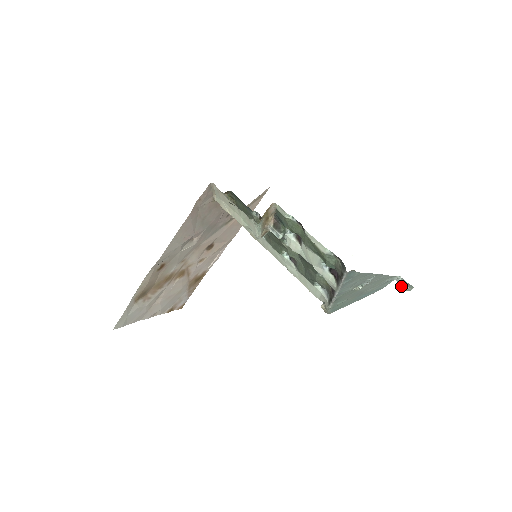
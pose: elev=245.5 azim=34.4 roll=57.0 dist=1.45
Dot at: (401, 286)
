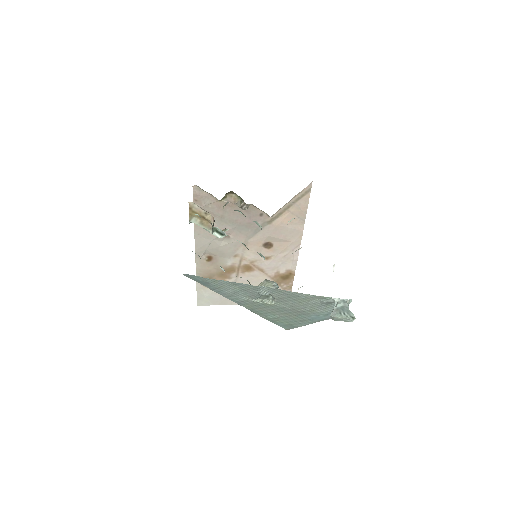
Dot at: occluded
